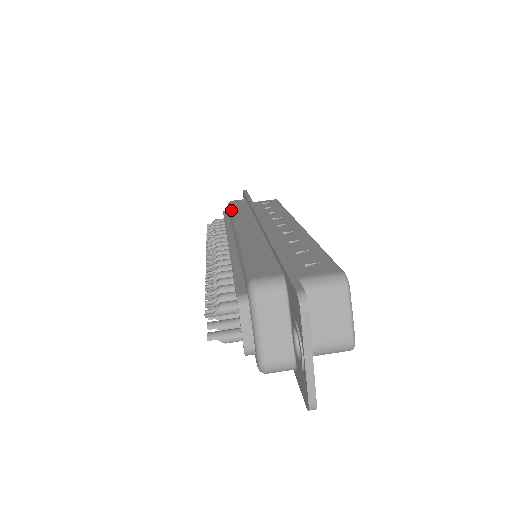
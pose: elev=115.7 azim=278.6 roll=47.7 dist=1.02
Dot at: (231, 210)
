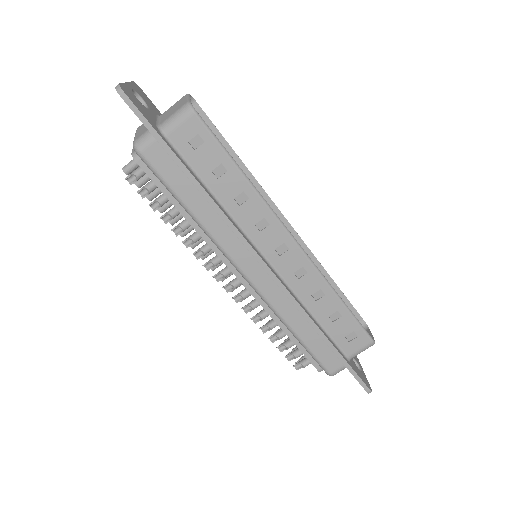
Dot at: (184, 207)
